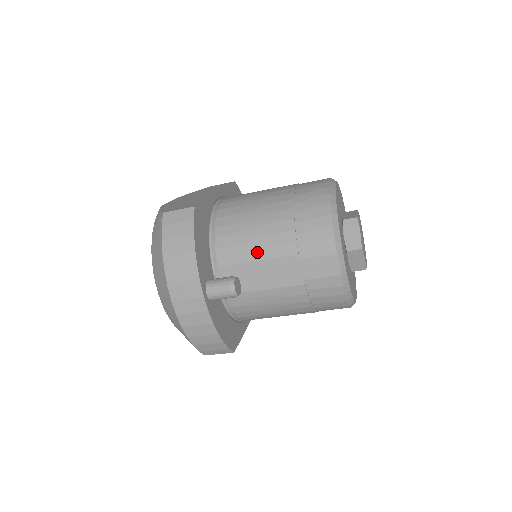
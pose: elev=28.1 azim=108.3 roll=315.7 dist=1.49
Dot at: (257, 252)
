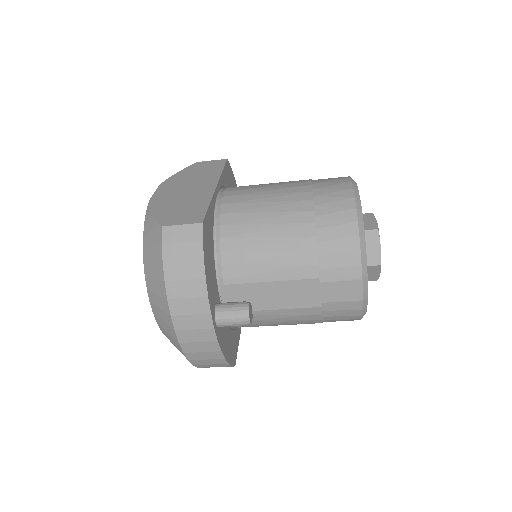
Dot at: (271, 272)
